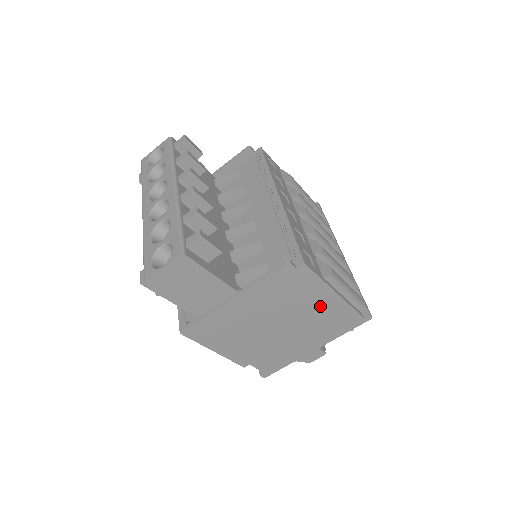
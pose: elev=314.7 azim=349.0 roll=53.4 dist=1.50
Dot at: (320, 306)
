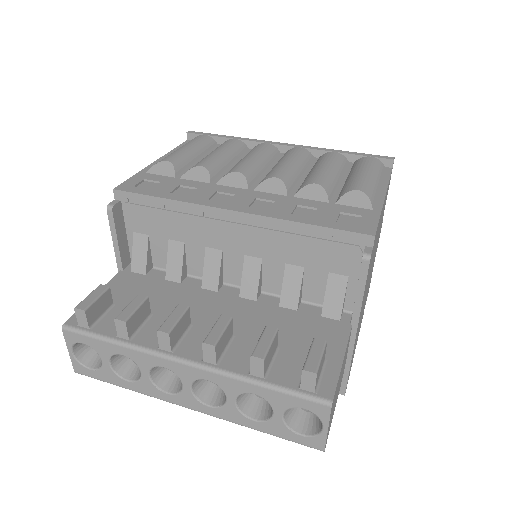
Dot at: (380, 221)
